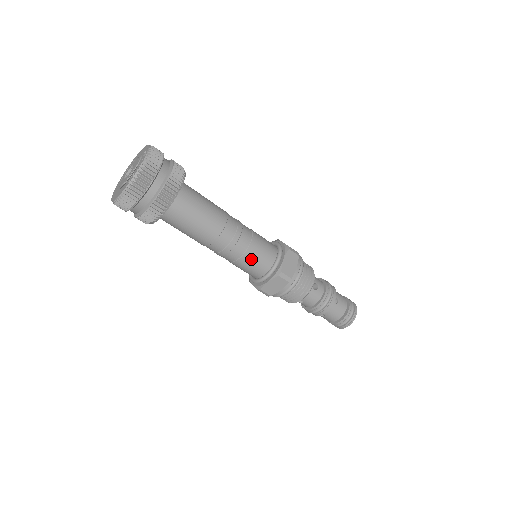
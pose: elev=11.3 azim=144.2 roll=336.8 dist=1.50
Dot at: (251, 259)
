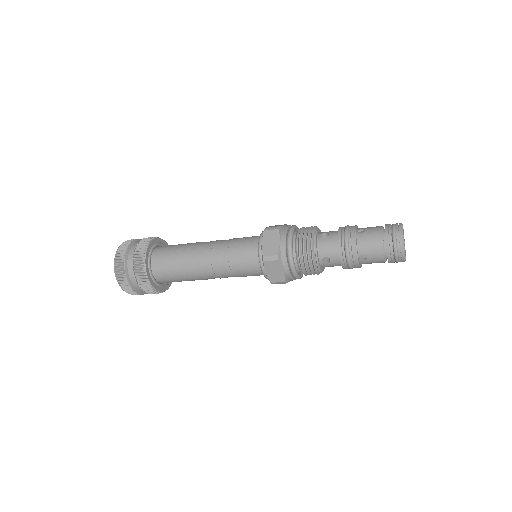
Dot at: (245, 276)
